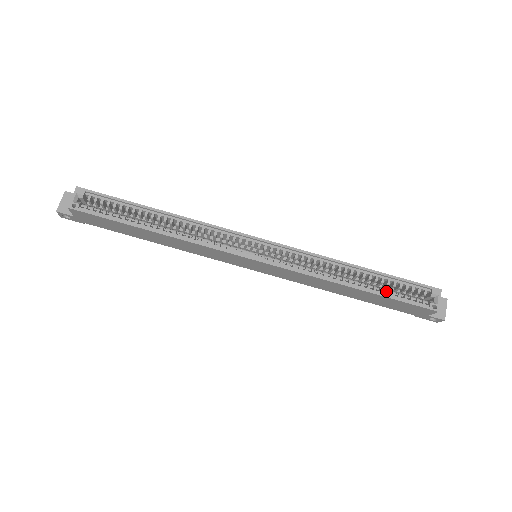
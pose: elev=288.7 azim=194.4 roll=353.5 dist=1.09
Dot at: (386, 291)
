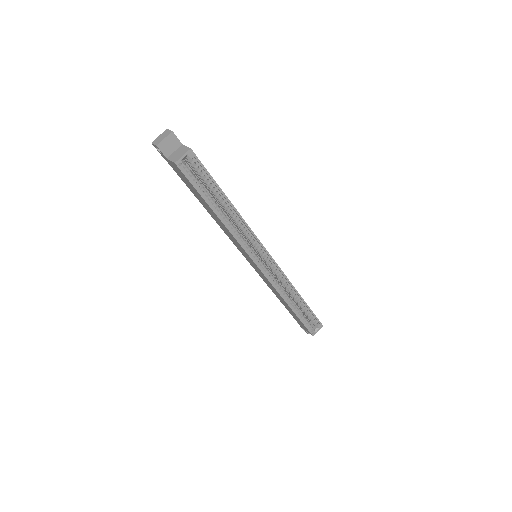
Dot at: (301, 315)
